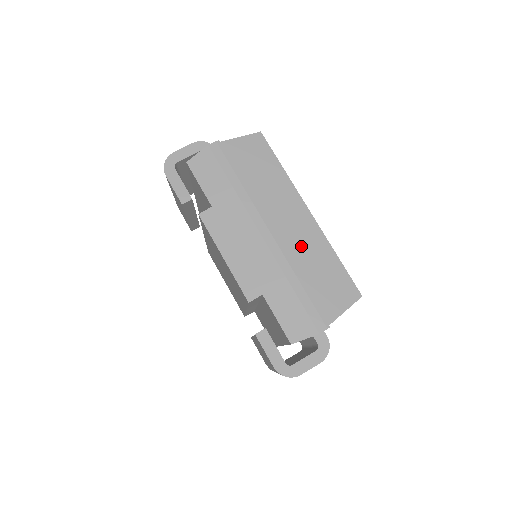
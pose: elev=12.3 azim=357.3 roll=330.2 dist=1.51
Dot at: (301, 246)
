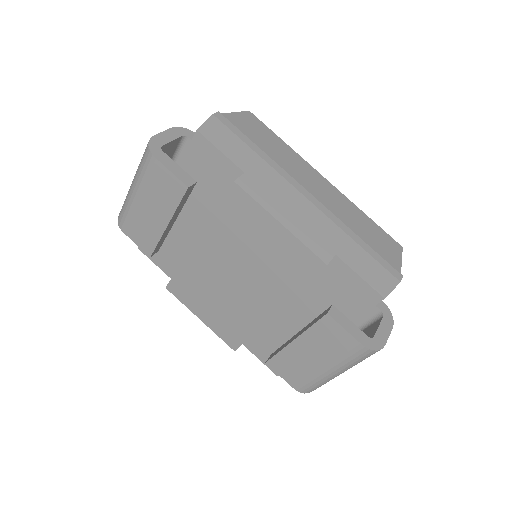
Dot at: (339, 207)
